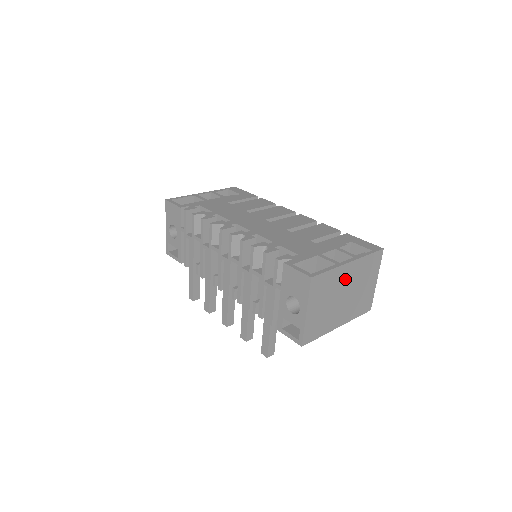
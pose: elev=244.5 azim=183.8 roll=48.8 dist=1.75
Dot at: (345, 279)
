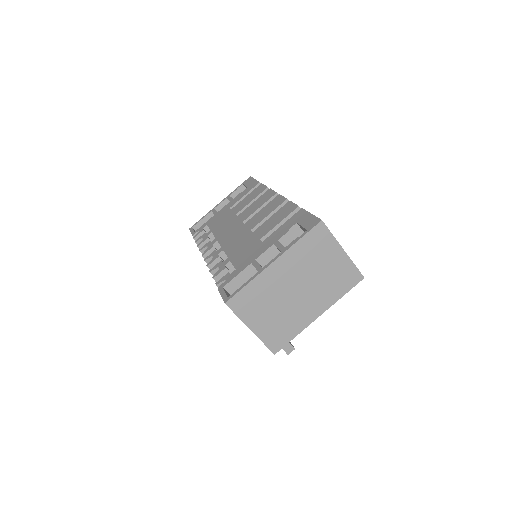
Dot at: (282, 278)
